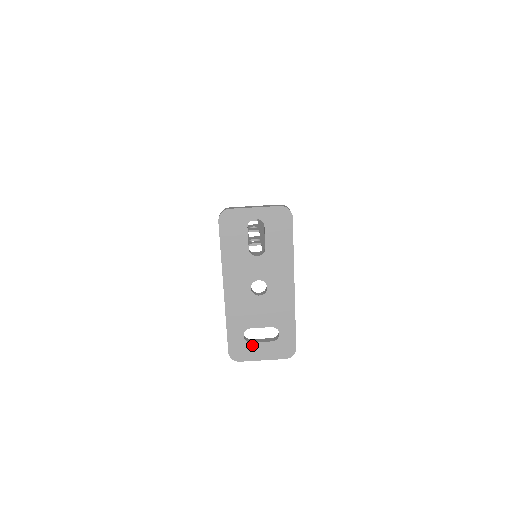
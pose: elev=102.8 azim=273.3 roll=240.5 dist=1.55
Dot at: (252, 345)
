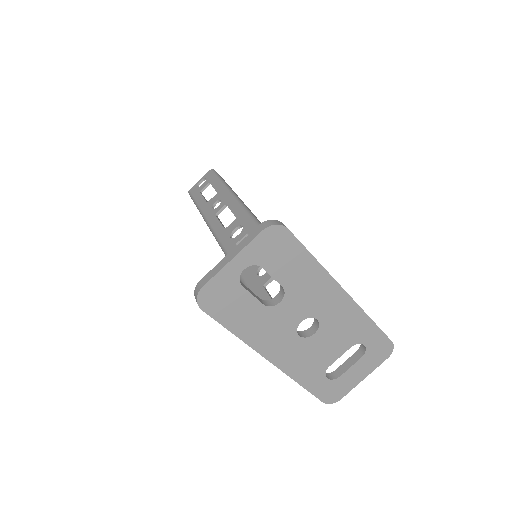
Dot at: (343, 377)
